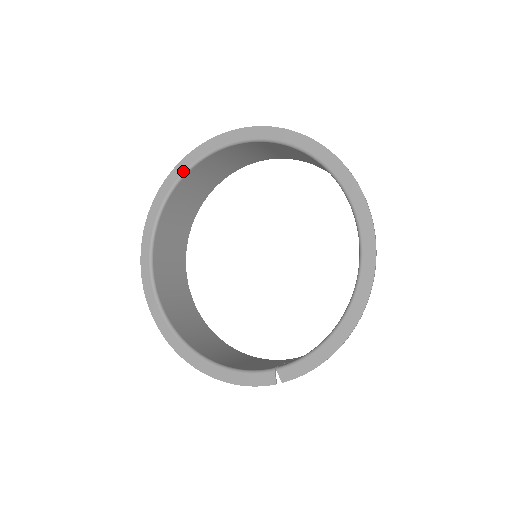
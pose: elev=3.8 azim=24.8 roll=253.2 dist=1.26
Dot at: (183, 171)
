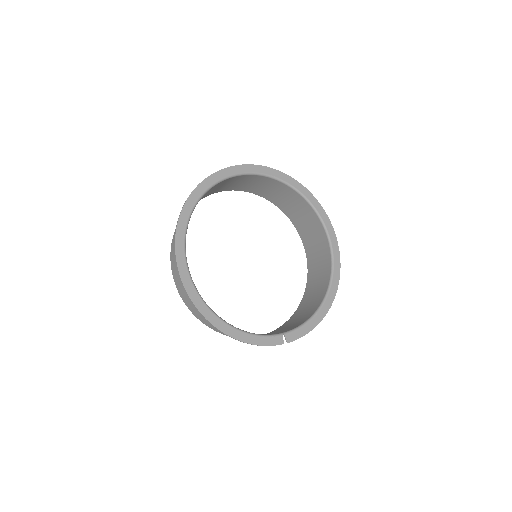
Dot at: (221, 178)
